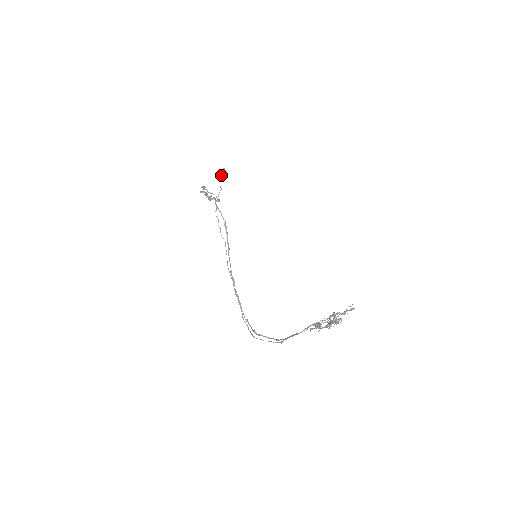
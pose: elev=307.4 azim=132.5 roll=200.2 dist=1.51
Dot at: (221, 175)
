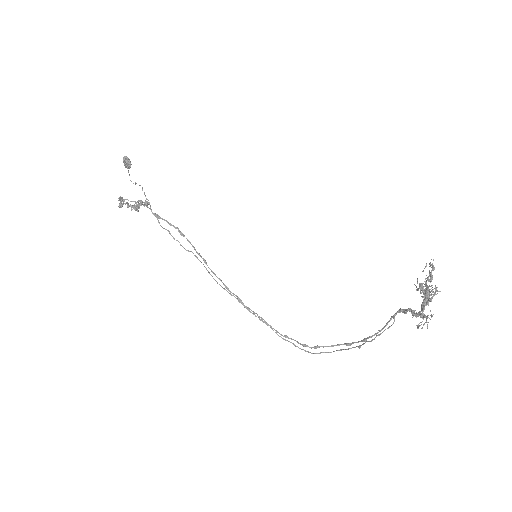
Dot at: (127, 167)
